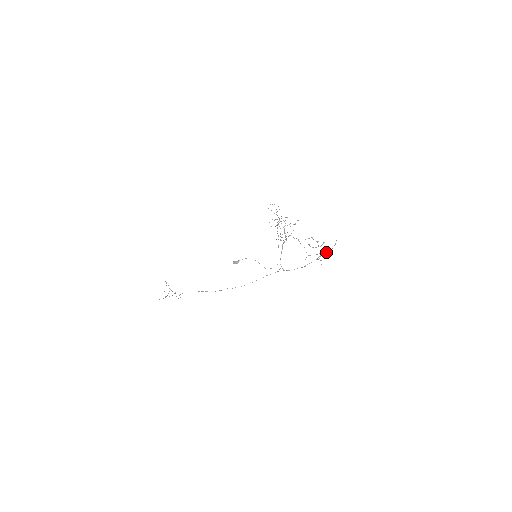
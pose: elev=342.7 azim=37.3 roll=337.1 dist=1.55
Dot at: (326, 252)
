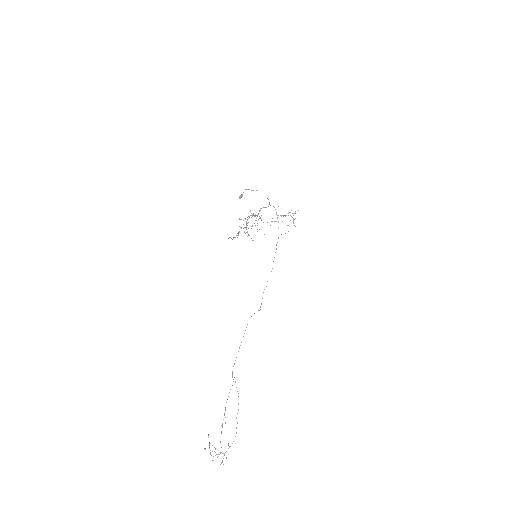
Dot at: occluded
